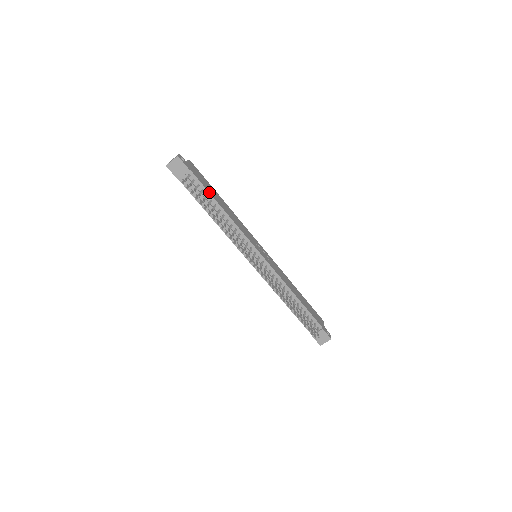
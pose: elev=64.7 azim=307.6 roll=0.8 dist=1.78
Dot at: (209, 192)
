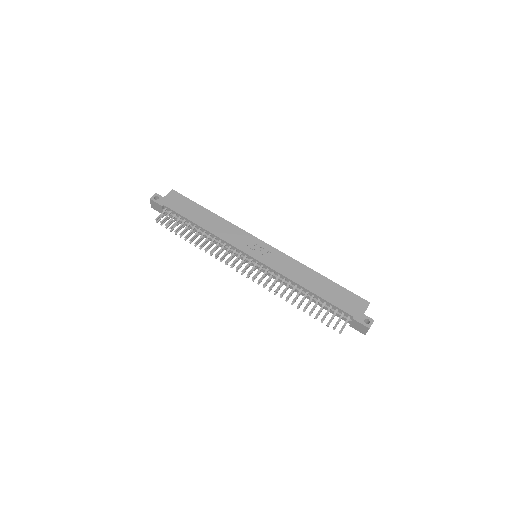
Dot at: (185, 217)
